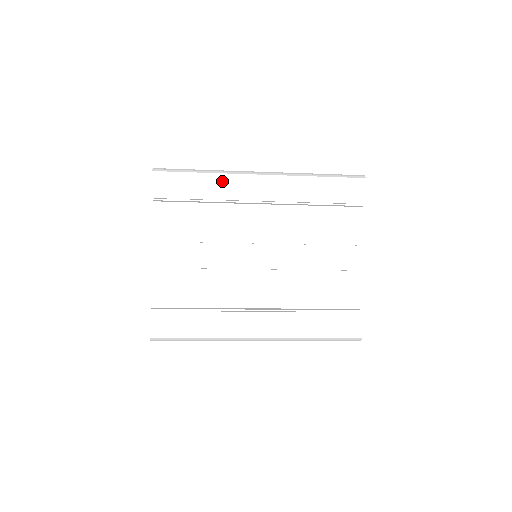
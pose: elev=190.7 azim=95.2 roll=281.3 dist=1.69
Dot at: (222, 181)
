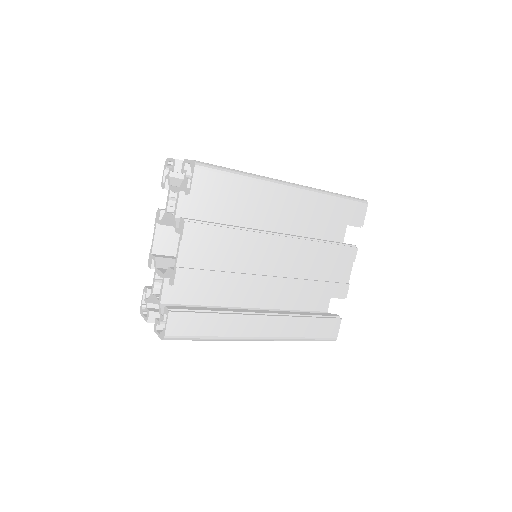
Dot at: (258, 187)
